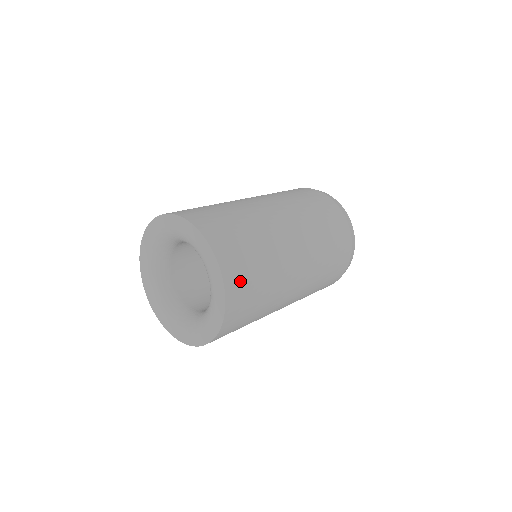
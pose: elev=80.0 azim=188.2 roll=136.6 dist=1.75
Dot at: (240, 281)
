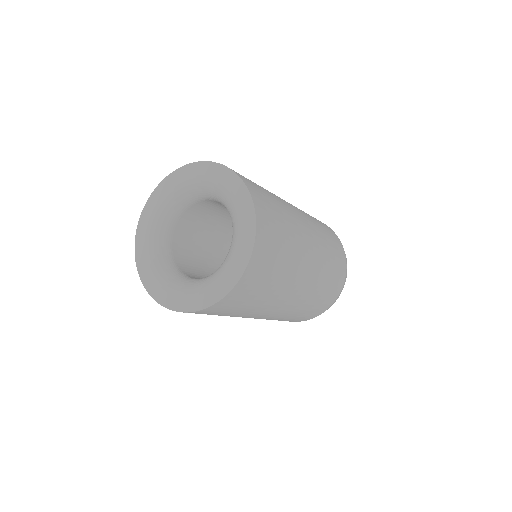
Dot at: (247, 179)
